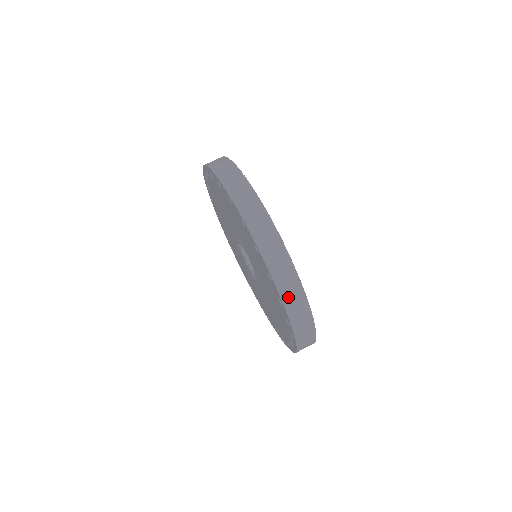
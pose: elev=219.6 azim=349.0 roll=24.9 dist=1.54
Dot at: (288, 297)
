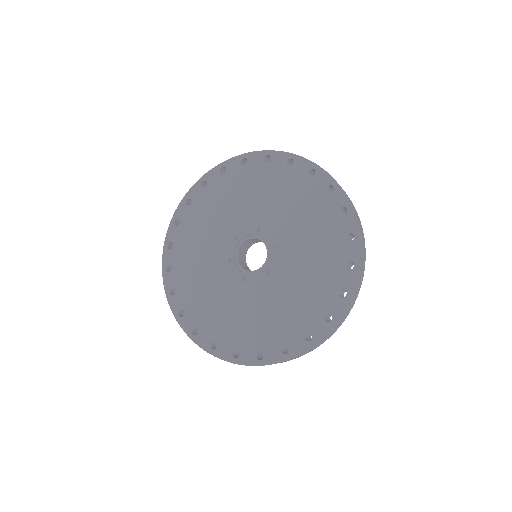
Dot at: (356, 290)
